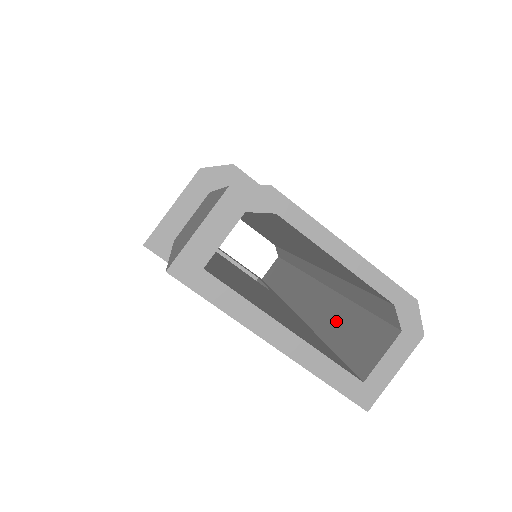
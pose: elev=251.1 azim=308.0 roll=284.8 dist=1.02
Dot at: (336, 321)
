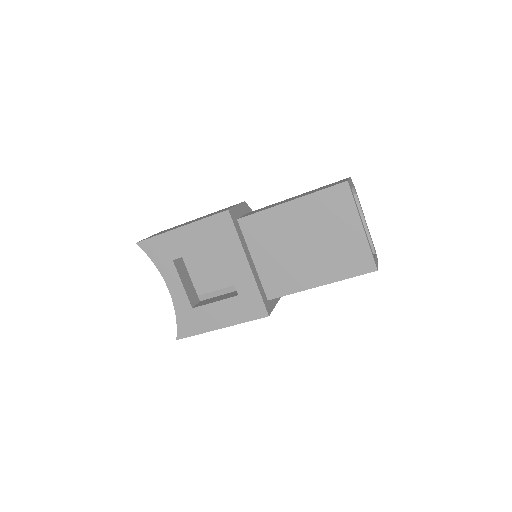
Dot at: occluded
